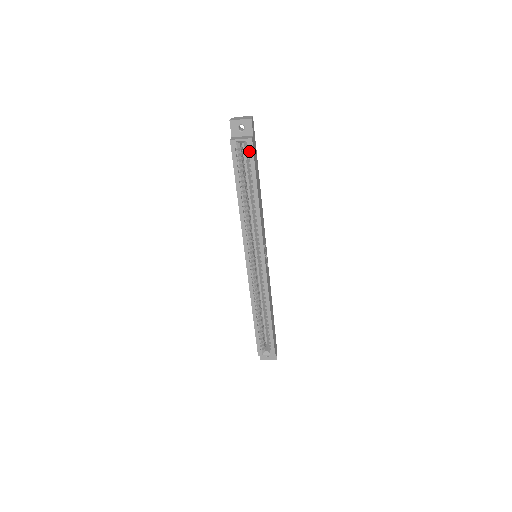
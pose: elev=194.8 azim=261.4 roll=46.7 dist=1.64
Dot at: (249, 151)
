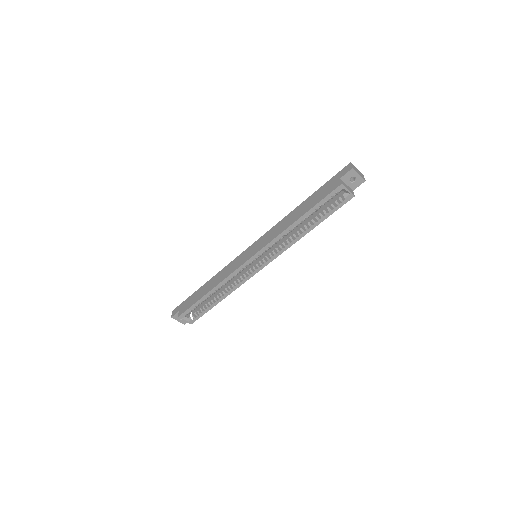
Dot at: (343, 201)
